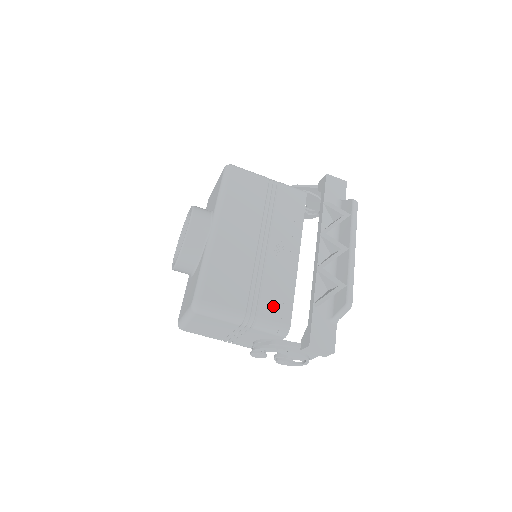
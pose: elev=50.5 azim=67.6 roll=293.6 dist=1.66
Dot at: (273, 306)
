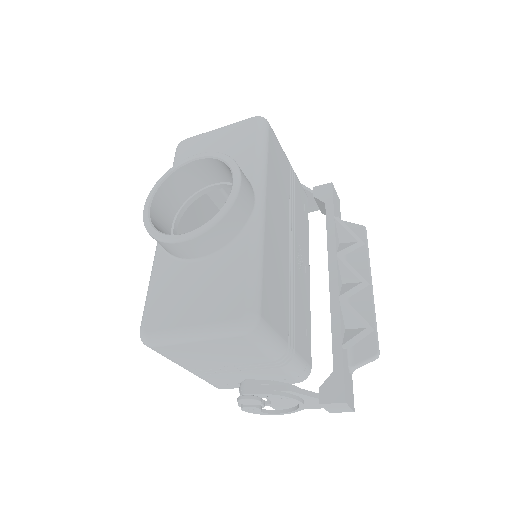
Dot at: (302, 338)
